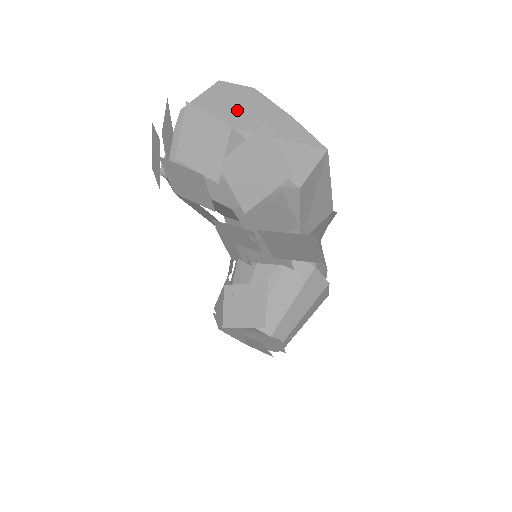
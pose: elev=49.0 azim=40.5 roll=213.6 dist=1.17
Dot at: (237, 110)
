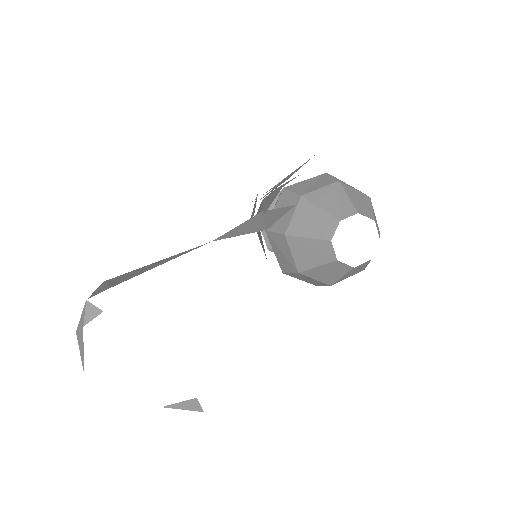
Dot at: occluded
